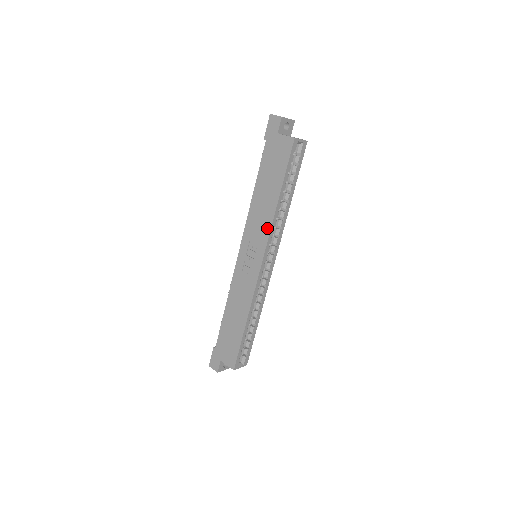
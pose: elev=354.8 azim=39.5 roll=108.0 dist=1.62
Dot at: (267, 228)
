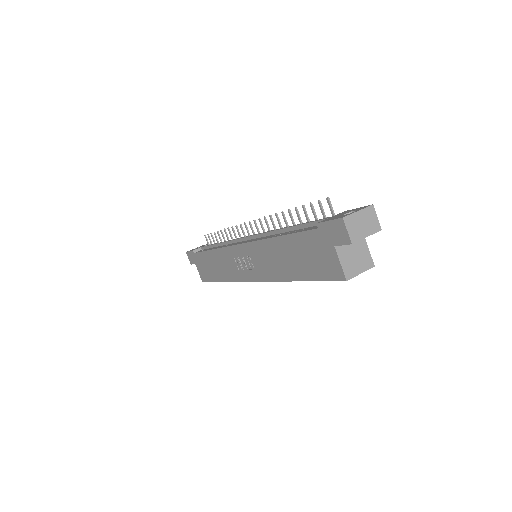
Dot at: (270, 276)
